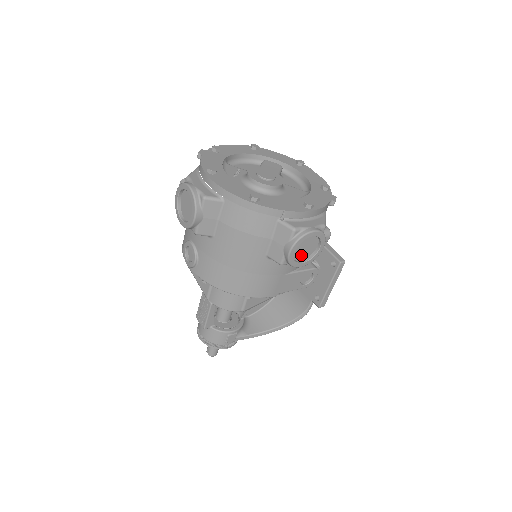
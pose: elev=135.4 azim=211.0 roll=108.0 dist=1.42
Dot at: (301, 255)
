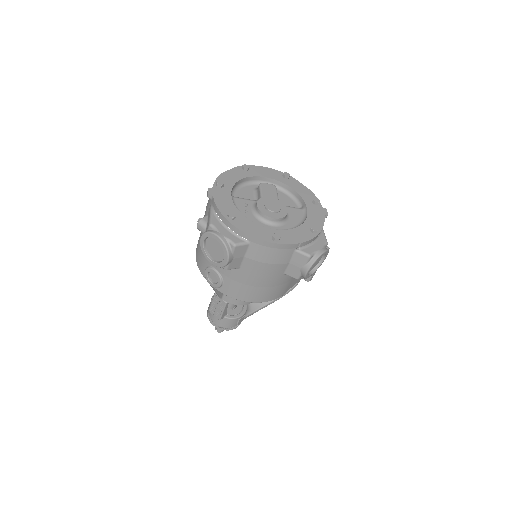
Dot at: (311, 268)
